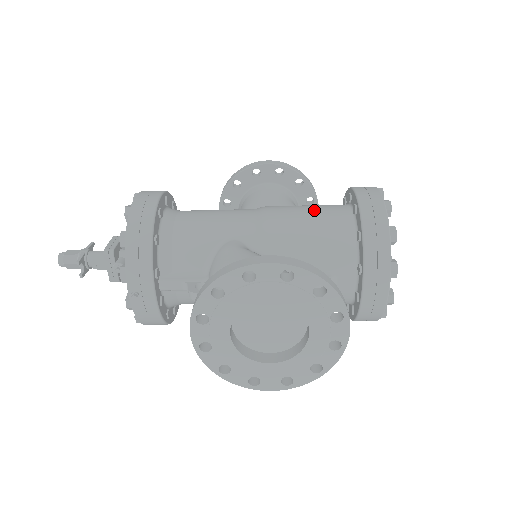
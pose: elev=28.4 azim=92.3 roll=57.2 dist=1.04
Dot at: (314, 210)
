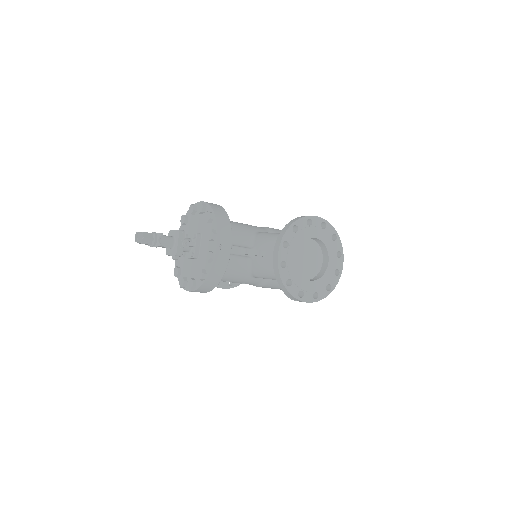
Dot at: occluded
